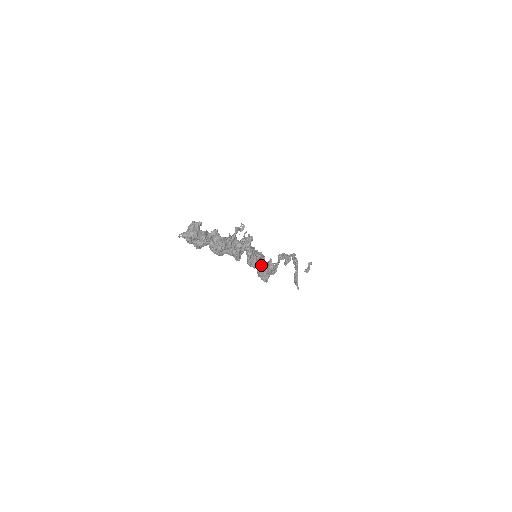
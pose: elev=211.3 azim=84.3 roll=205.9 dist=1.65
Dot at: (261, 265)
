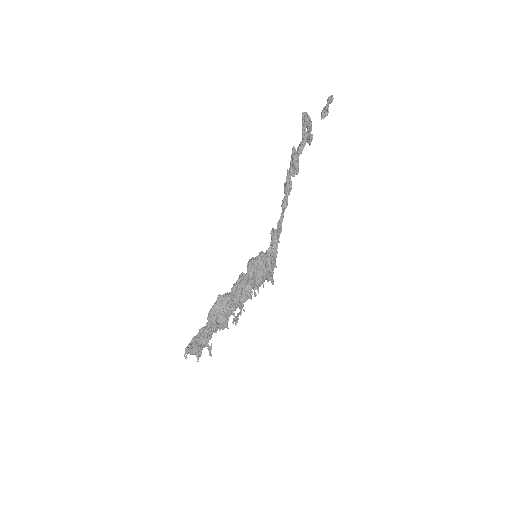
Dot at: (264, 279)
